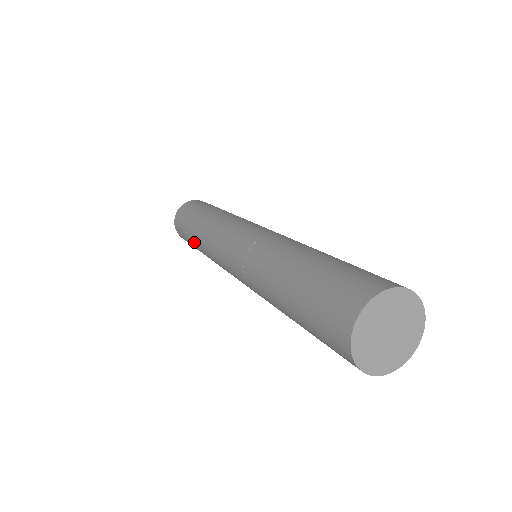
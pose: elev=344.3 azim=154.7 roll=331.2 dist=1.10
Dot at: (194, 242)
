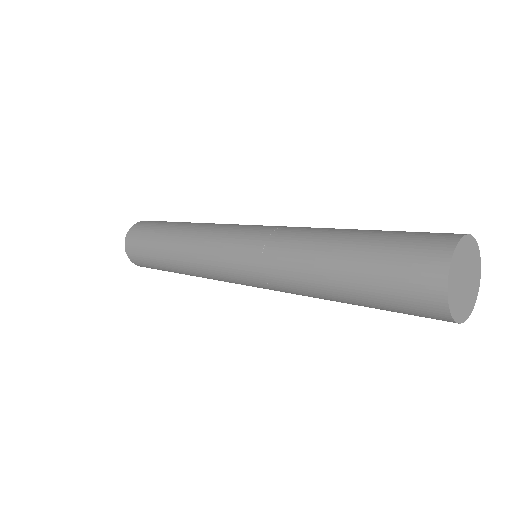
Dot at: (168, 266)
